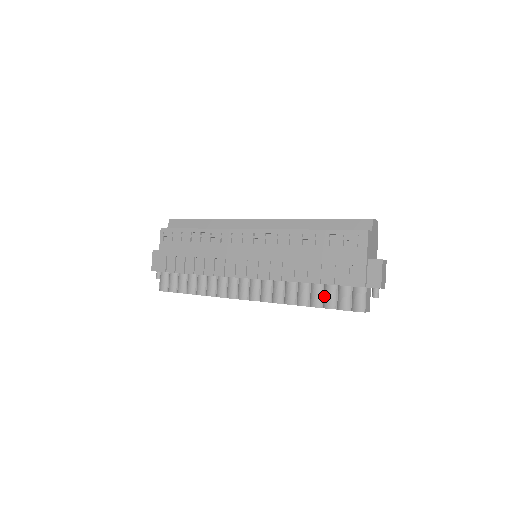
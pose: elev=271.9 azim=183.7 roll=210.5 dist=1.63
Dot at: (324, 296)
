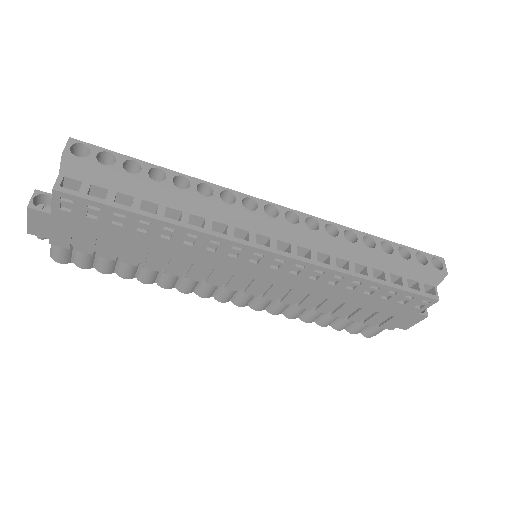
Dot at: (339, 321)
